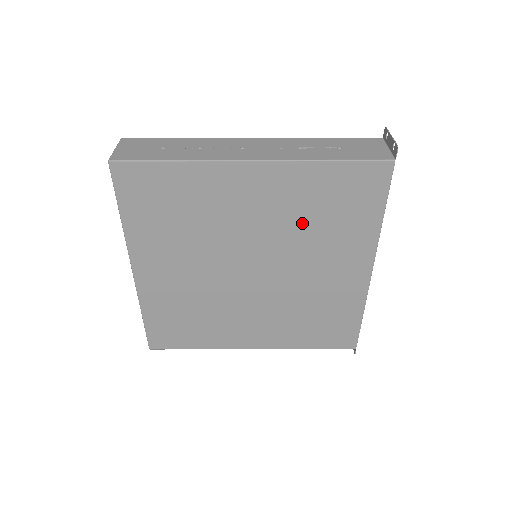
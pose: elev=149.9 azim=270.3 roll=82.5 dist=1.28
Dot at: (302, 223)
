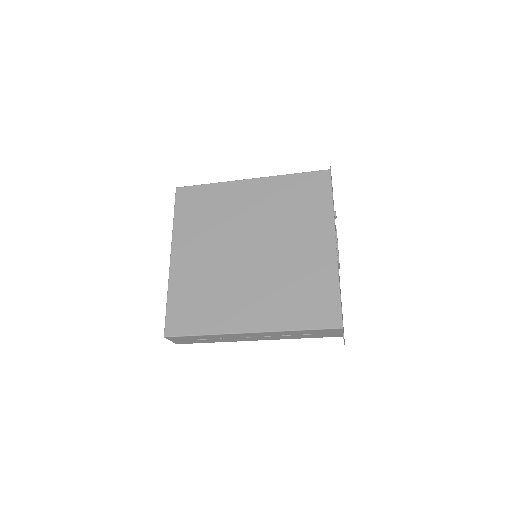
Dot at: (281, 212)
